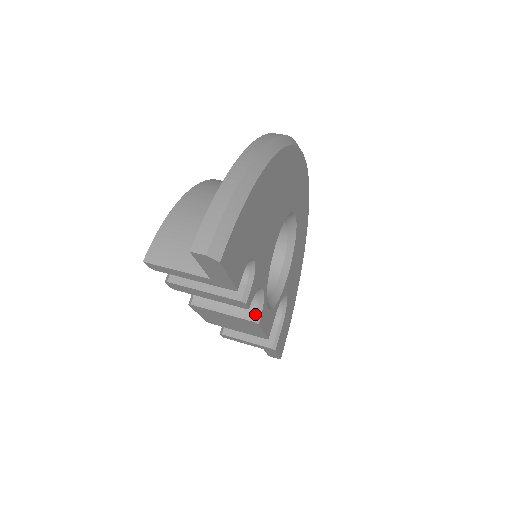
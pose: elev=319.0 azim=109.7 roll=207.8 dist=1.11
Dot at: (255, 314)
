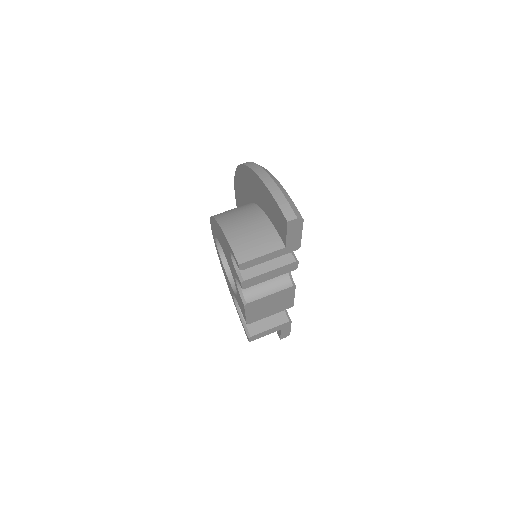
Dot at: (290, 281)
